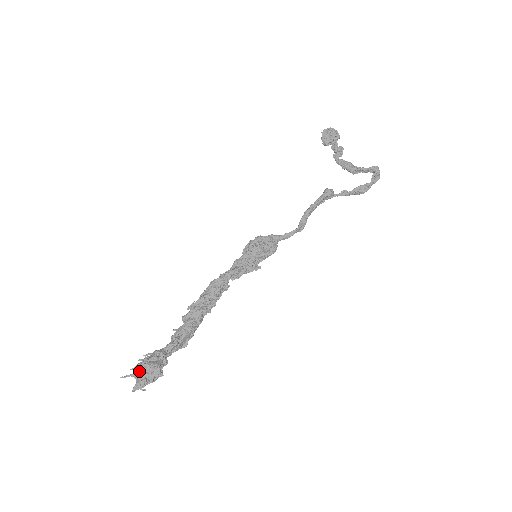
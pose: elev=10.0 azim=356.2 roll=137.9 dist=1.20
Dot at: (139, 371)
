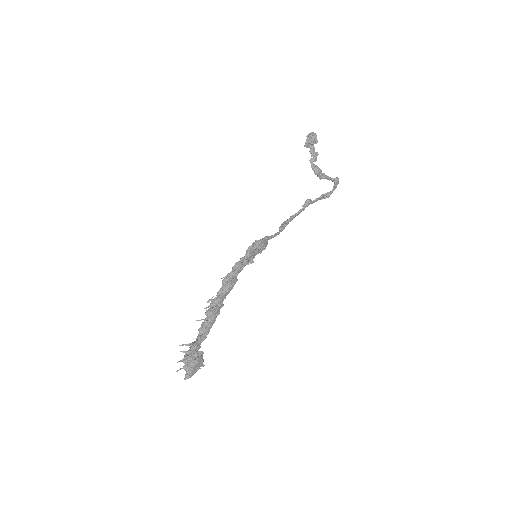
Dot at: (191, 366)
